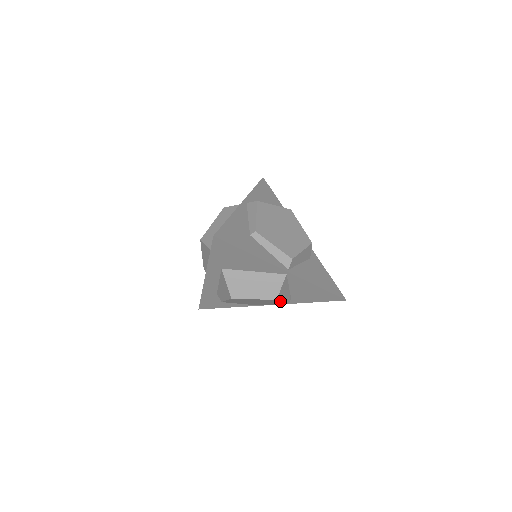
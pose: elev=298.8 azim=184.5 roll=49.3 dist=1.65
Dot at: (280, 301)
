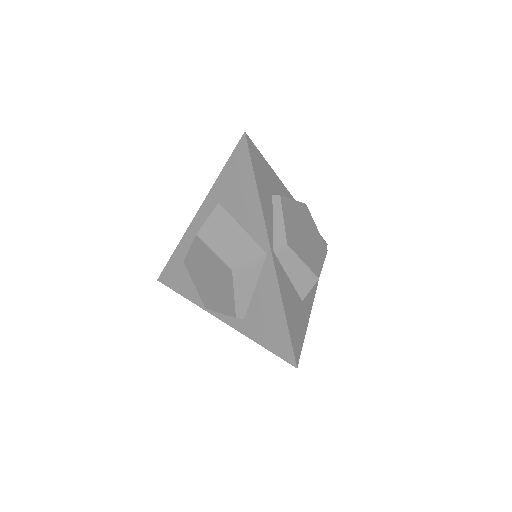
Dot at: (233, 287)
